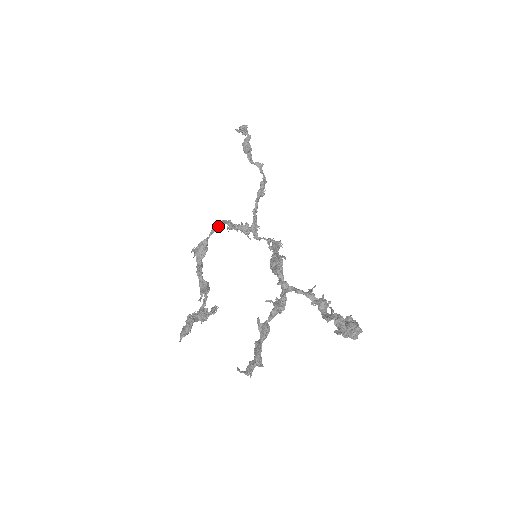
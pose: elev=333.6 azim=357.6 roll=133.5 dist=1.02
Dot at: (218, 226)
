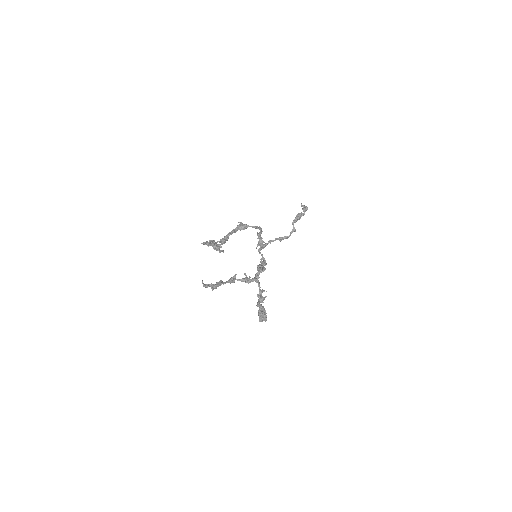
Dot at: (258, 228)
